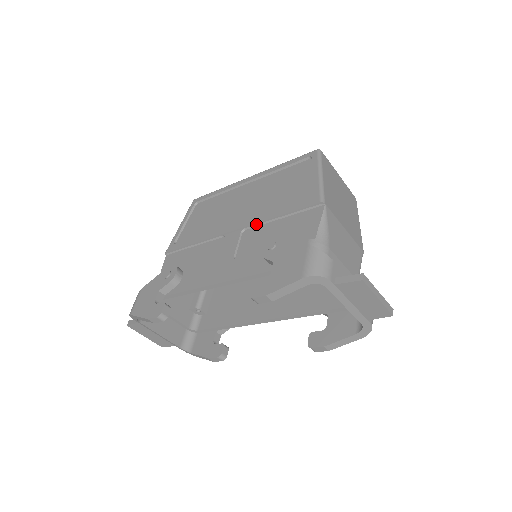
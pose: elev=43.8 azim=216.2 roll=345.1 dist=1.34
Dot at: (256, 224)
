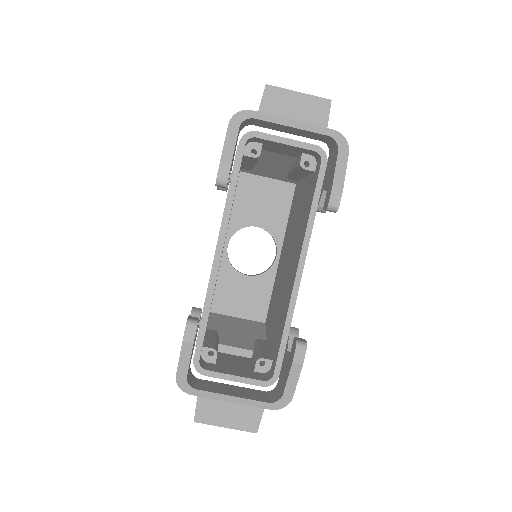
Dot at: occluded
